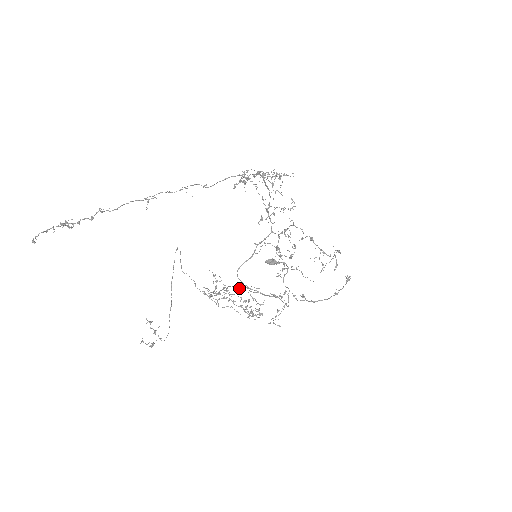
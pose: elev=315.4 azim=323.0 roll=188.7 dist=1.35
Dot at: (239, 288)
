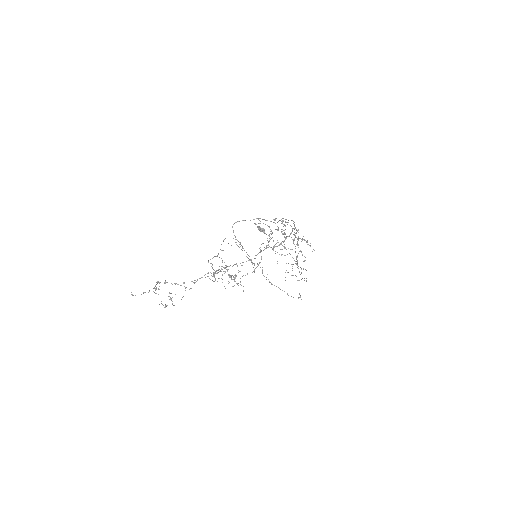
Dot at: occluded
